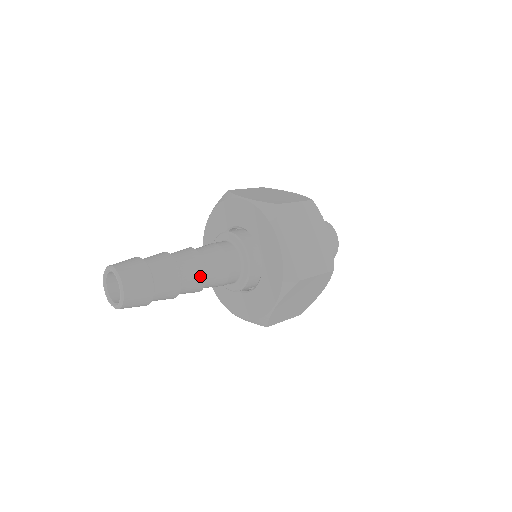
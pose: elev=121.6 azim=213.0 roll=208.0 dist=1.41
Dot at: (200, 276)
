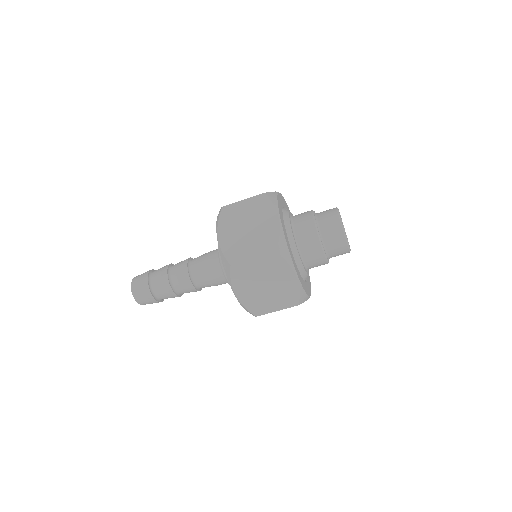
Dot at: (184, 276)
